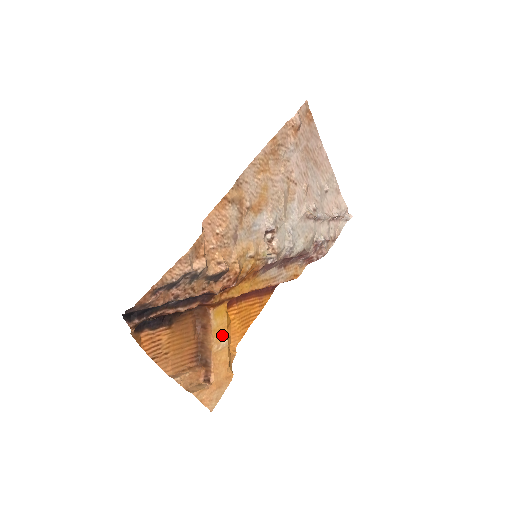
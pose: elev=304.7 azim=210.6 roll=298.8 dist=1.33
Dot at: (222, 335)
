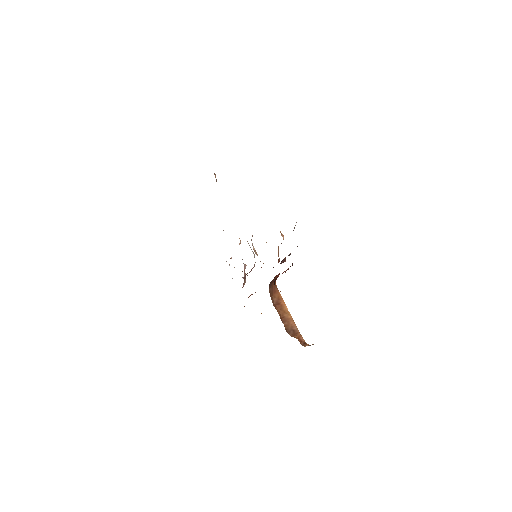
Dot at: occluded
